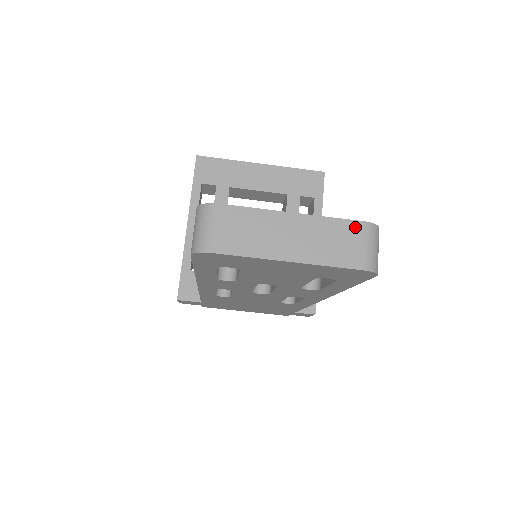
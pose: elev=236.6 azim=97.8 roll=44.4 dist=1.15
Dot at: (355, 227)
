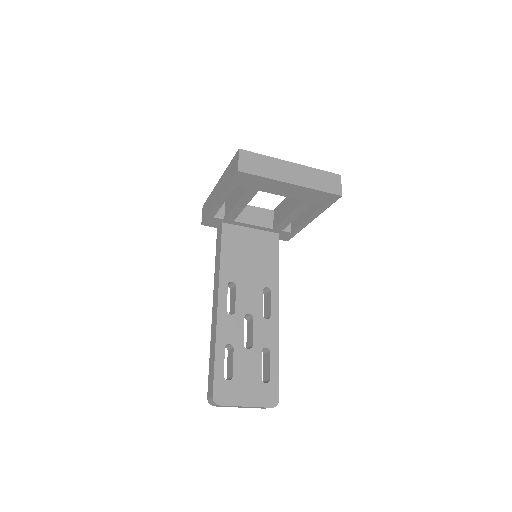
Dot at: occluded
